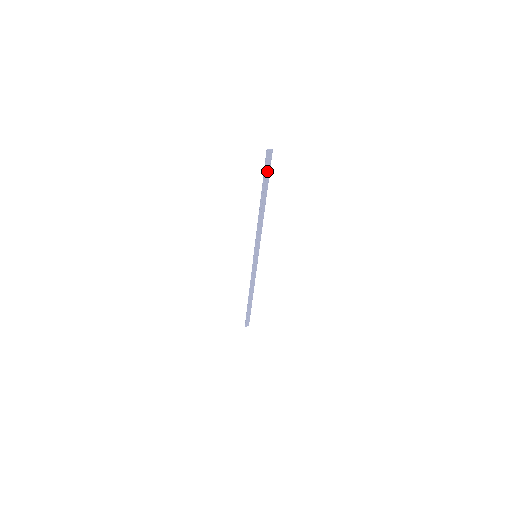
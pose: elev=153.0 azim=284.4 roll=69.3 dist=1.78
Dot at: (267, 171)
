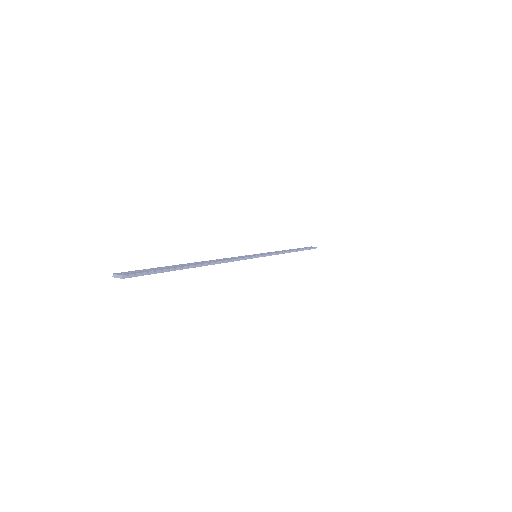
Dot at: (152, 272)
